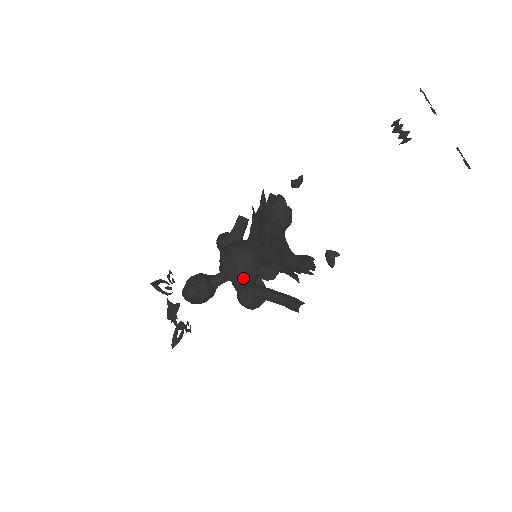
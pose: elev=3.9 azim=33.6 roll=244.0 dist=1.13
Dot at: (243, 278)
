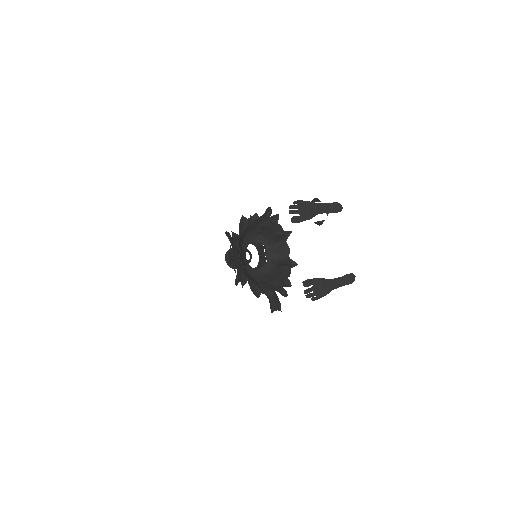
Dot at: occluded
